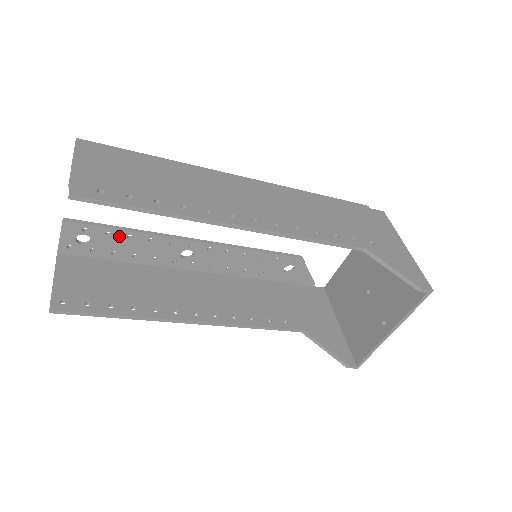
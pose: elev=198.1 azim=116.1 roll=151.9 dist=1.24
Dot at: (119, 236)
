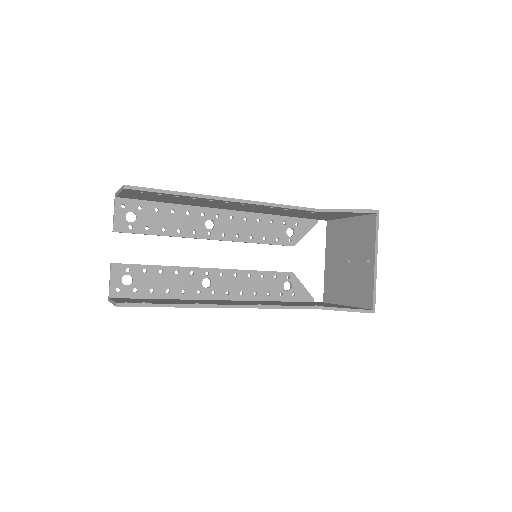
Dot at: (153, 272)
